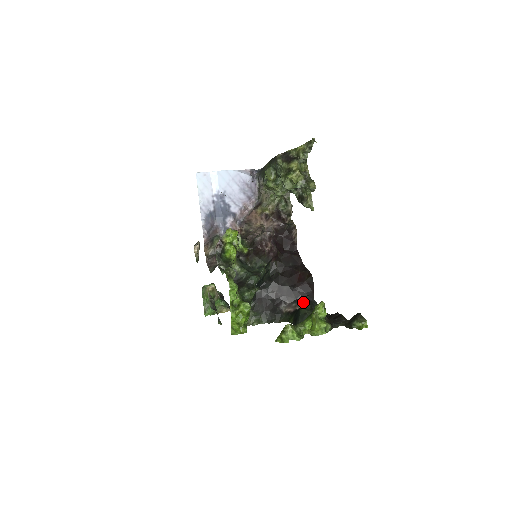
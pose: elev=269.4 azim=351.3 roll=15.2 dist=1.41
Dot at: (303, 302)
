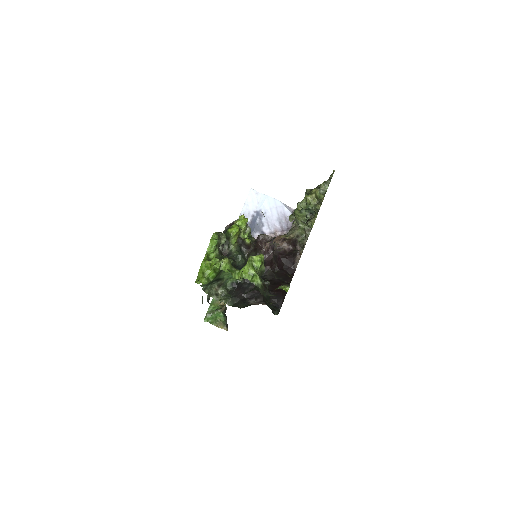
Dot at: occluded
